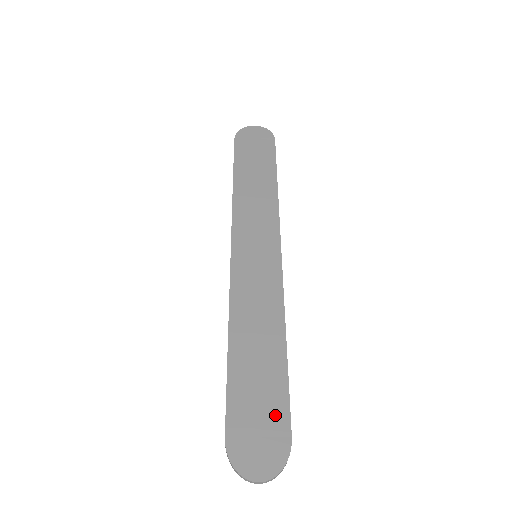
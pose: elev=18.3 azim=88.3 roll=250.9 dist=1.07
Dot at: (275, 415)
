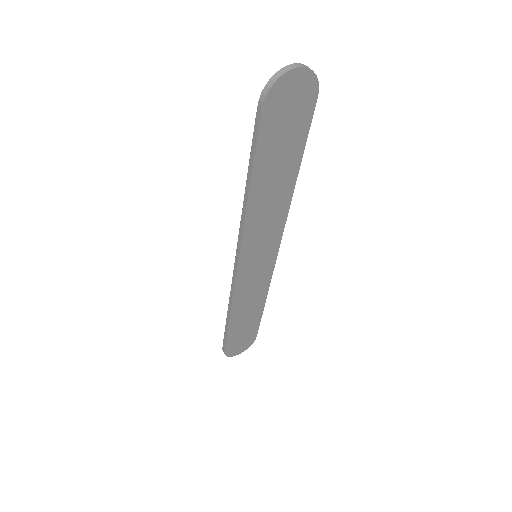
Dot at: (251, 333)
